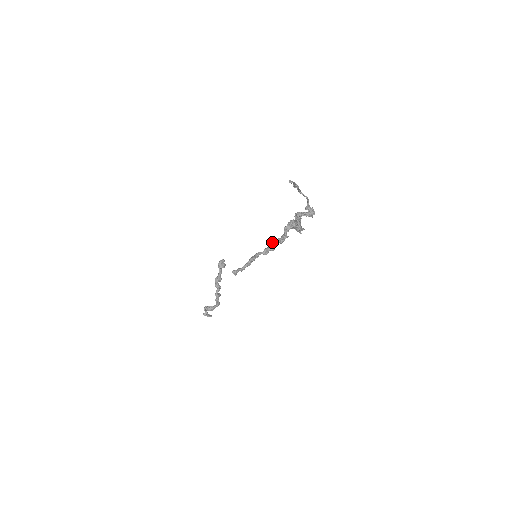
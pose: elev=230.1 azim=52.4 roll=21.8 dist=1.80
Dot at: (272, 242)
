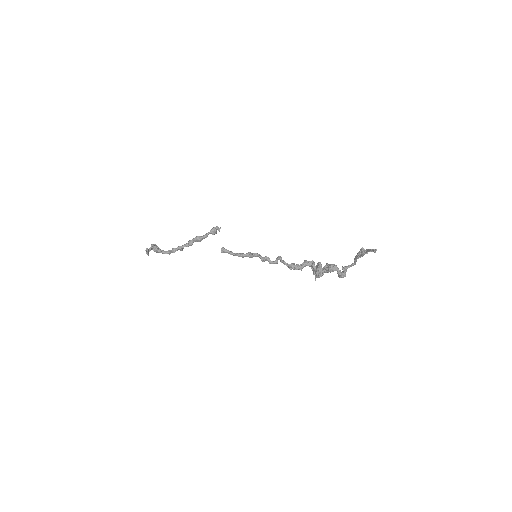
Dot at: (279, 258)
